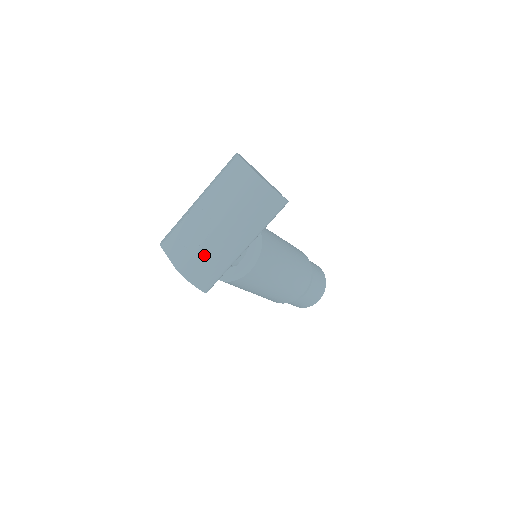
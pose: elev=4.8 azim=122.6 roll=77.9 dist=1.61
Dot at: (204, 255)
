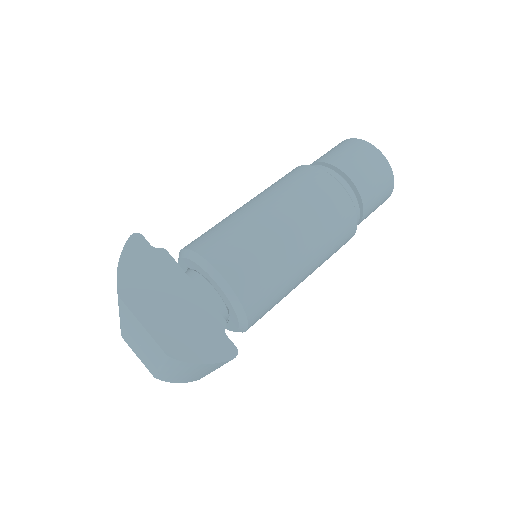
Dot at: (169, 378)
